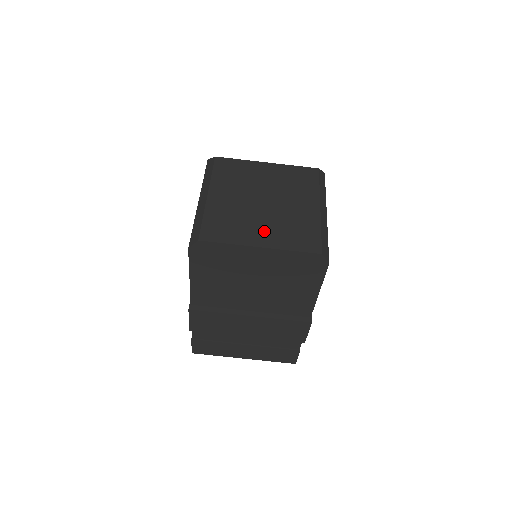
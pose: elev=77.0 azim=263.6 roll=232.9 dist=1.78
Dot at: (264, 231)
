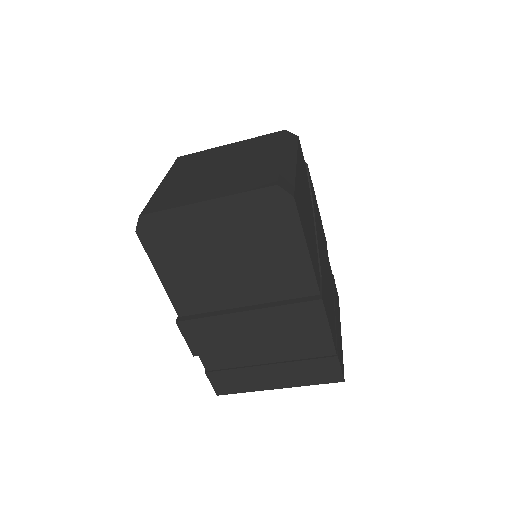
Dot at: (213, 188)
